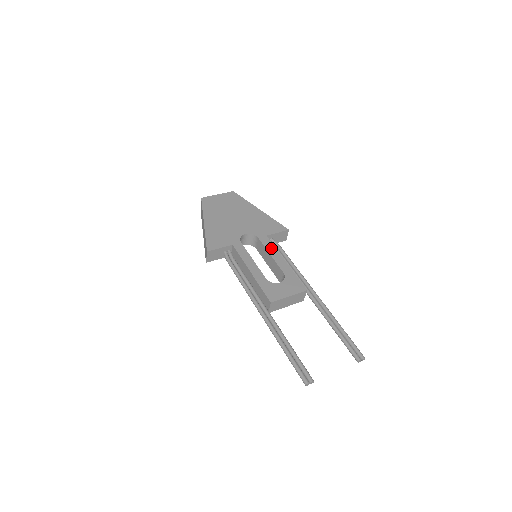
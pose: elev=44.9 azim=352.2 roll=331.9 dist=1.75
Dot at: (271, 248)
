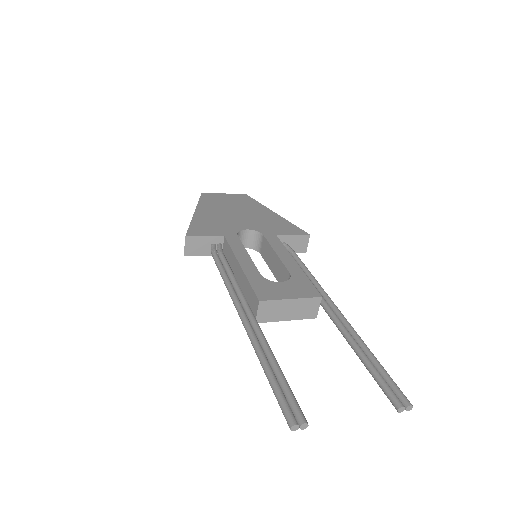
Dot at: (279, 247)
